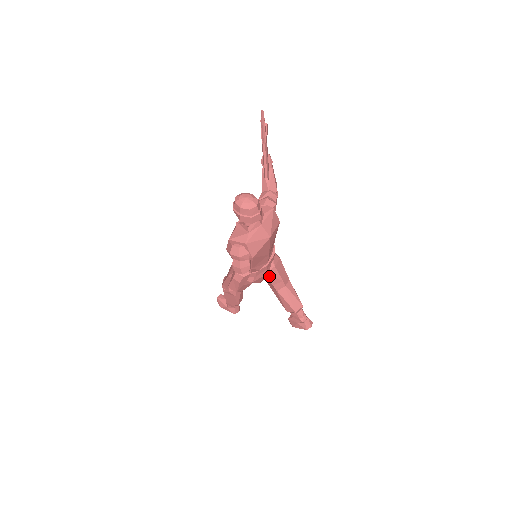
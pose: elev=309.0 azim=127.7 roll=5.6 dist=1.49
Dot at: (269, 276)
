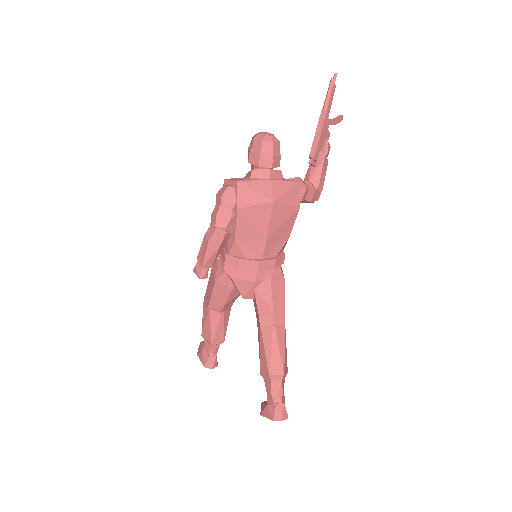
Dot at: (258, 292)
